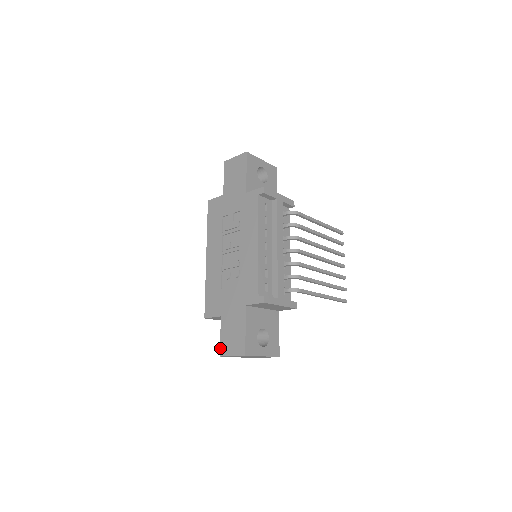
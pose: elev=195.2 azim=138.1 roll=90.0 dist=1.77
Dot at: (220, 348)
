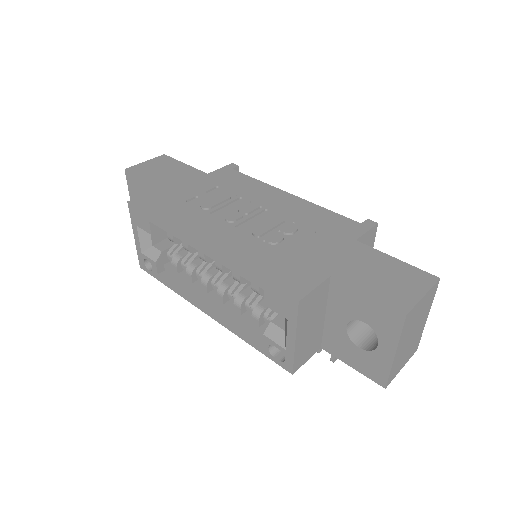
Dot at: (390, 305)
